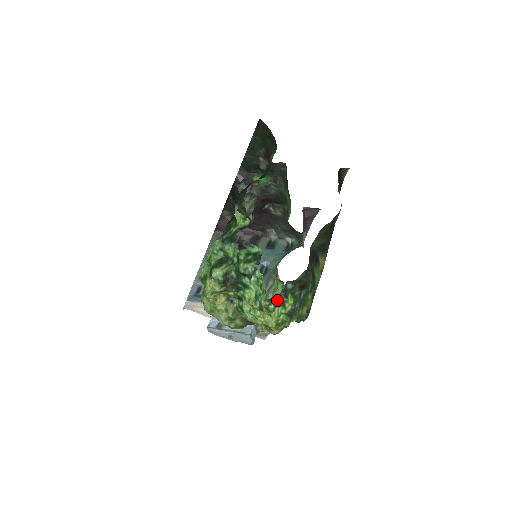
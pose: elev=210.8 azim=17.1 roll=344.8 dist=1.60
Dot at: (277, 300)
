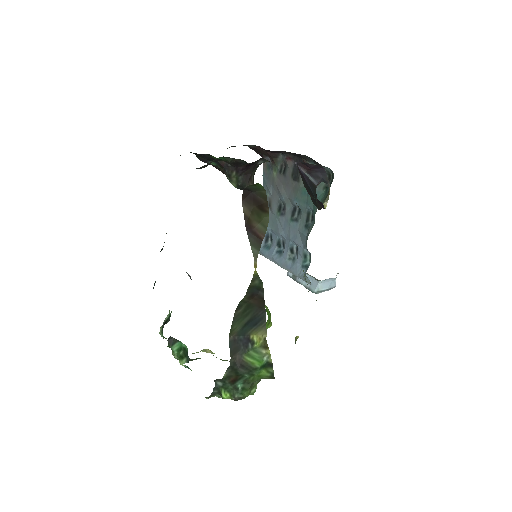
Dot at: (215, 394)
